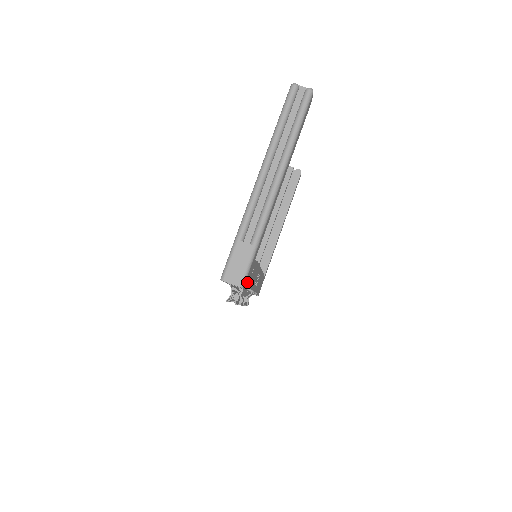
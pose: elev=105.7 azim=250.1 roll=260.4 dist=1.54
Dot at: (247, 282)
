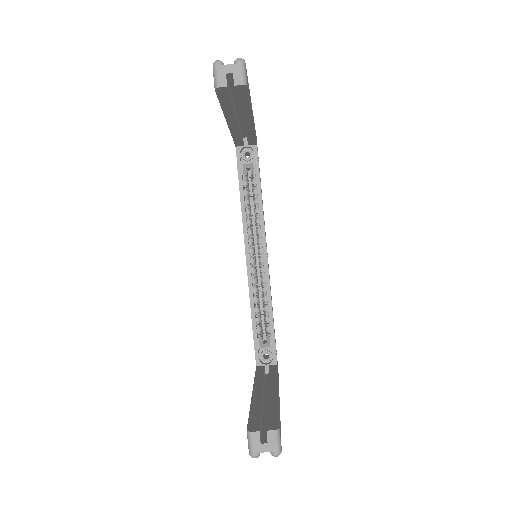
Dot at: occluded
